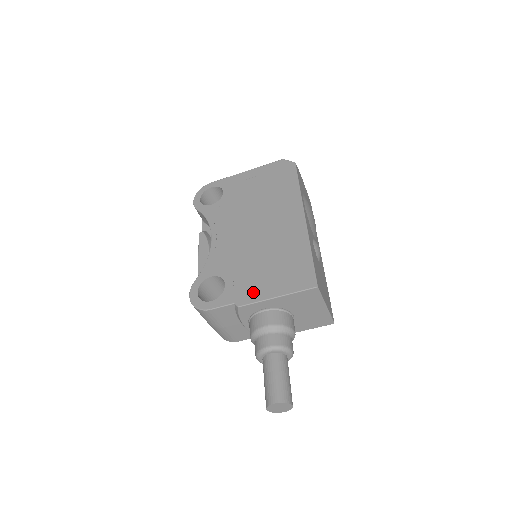
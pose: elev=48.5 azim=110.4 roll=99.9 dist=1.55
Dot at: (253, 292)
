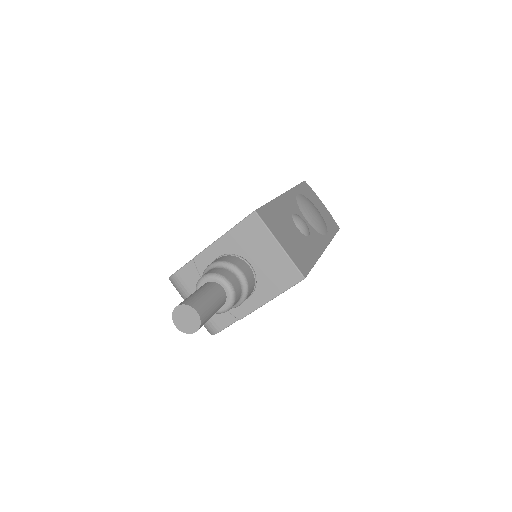
Dot at: occluded
